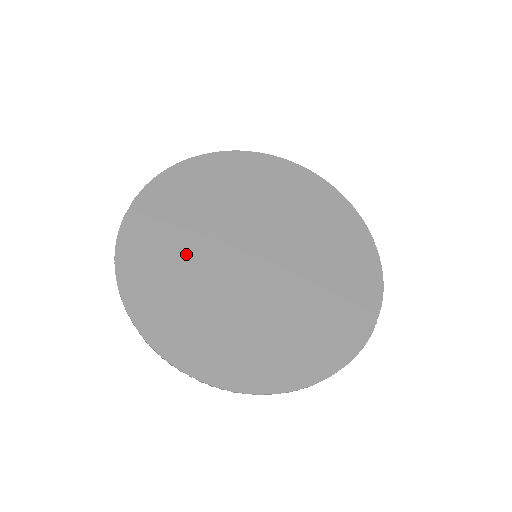
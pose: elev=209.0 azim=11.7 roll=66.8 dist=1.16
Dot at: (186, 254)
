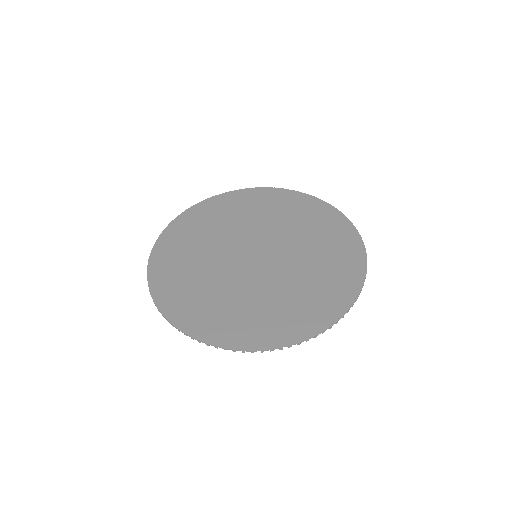
Dot at: (220, 229)
